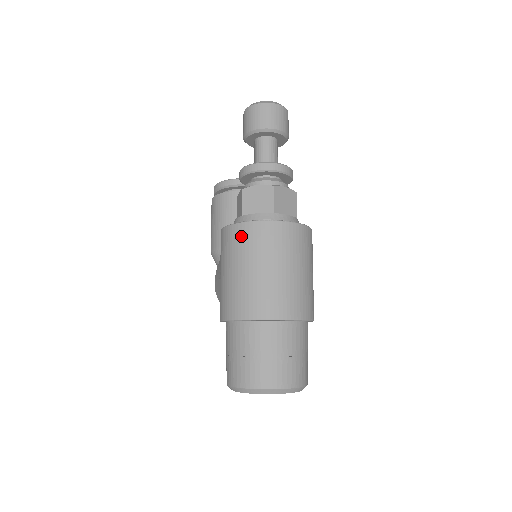
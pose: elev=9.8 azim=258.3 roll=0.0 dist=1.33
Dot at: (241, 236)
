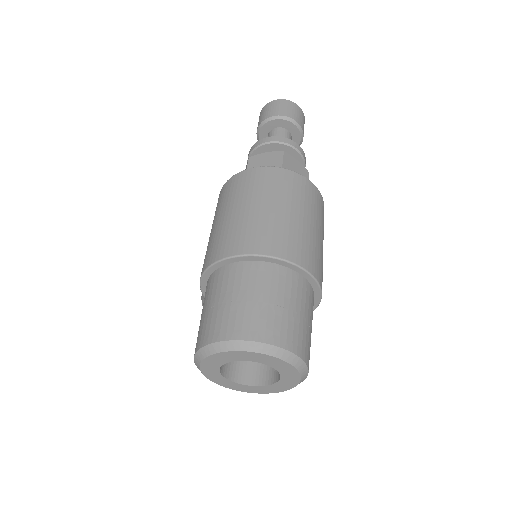
Dot at: (241, 181)
